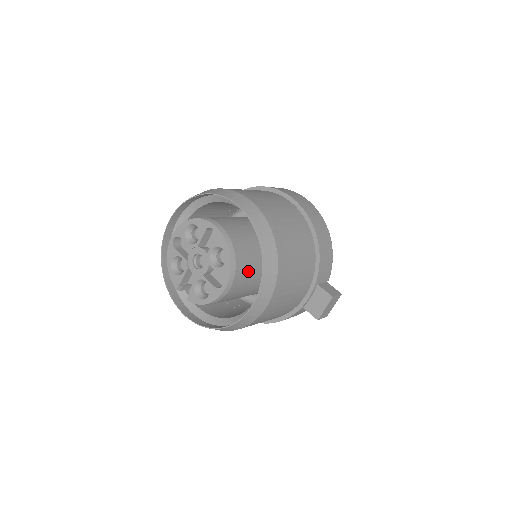
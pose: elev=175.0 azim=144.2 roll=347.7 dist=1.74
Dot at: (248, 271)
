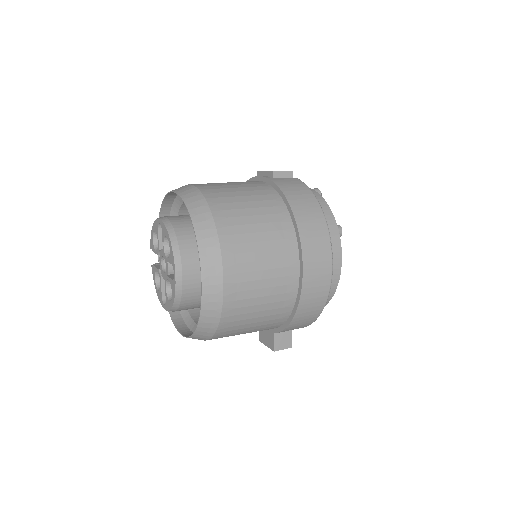
Dot at: (197, 307)
